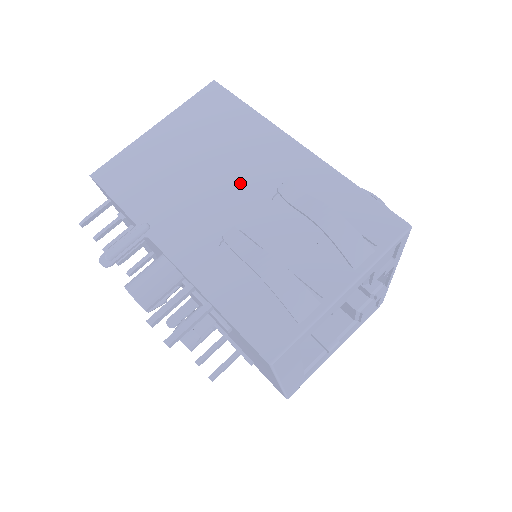
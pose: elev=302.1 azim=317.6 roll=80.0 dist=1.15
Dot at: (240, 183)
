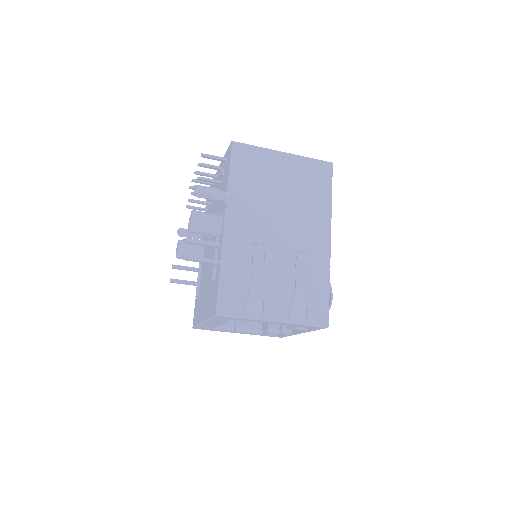
Dot at: (288, 227)
